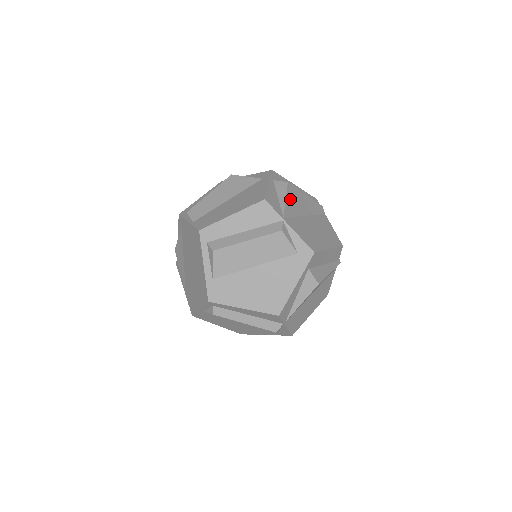
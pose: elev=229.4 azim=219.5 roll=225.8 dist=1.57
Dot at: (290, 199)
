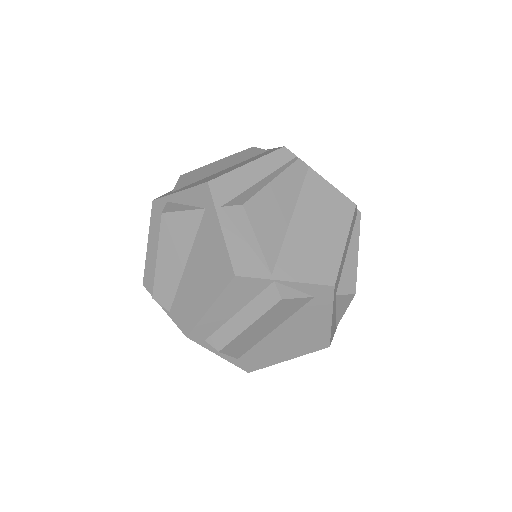
Dot at: (261, 228)
